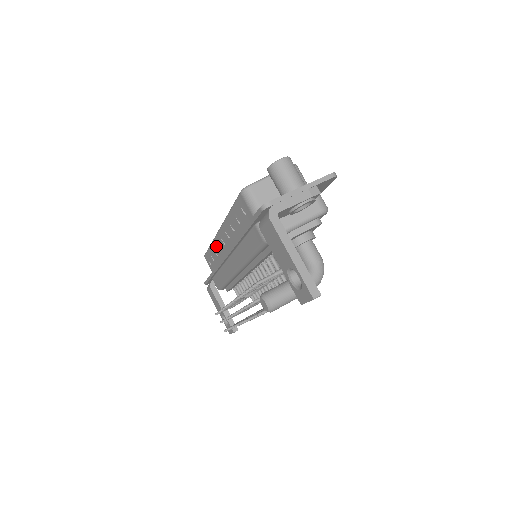
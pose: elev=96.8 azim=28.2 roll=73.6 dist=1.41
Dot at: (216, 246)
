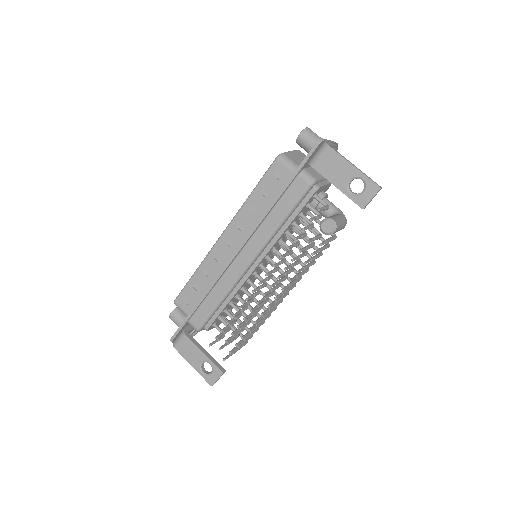
Dot at: (210, 261)
